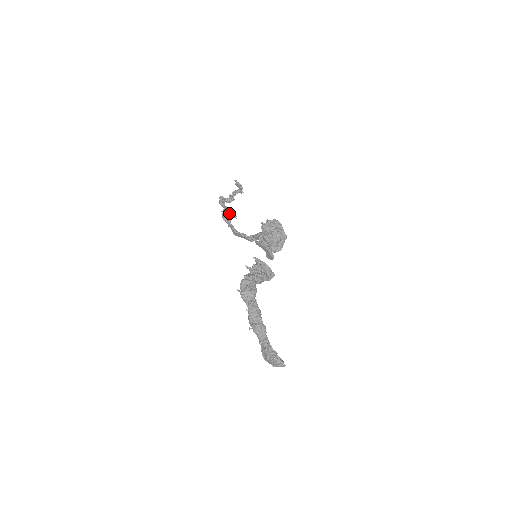
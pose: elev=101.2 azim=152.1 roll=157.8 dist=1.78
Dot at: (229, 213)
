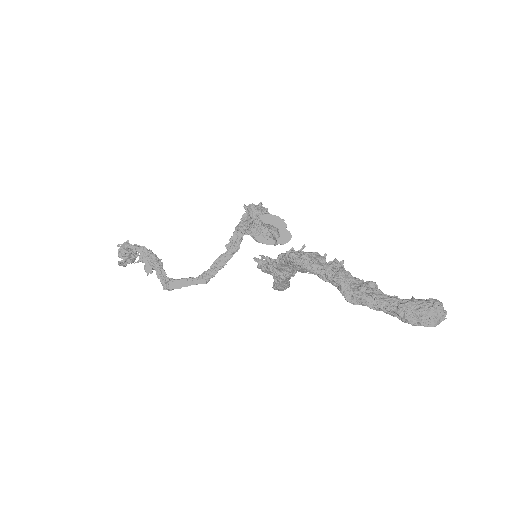
Dot at: occluded
